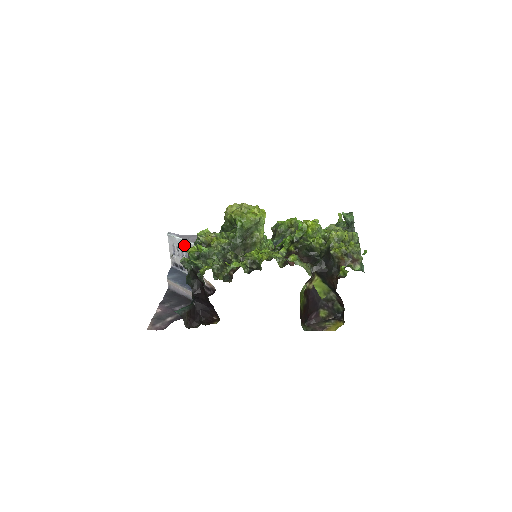
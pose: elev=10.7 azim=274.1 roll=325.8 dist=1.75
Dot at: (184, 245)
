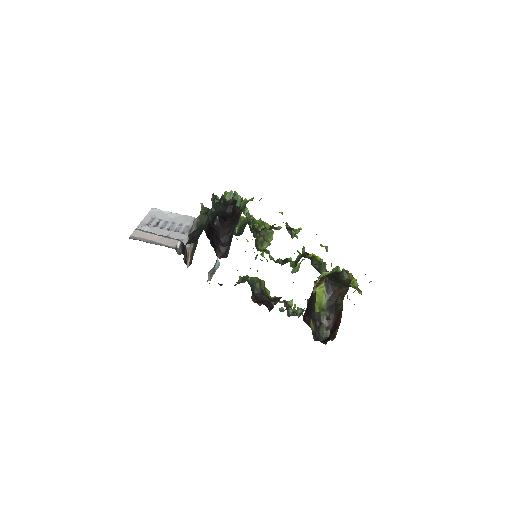
Dot at: (176, 218)
